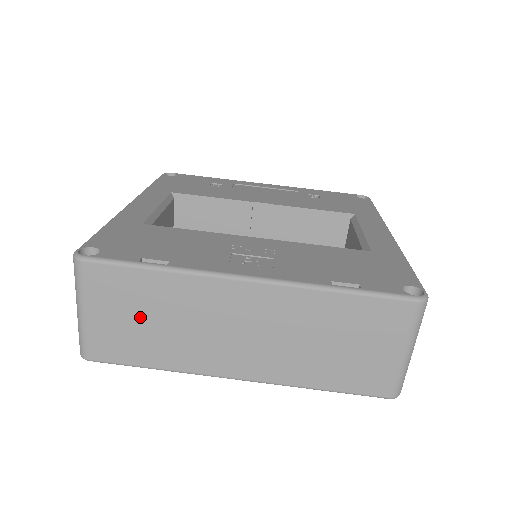
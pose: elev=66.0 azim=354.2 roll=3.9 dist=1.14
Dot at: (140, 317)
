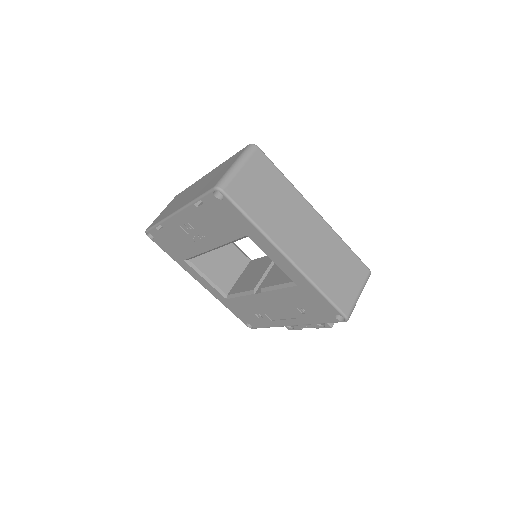
Dot at: occluded
